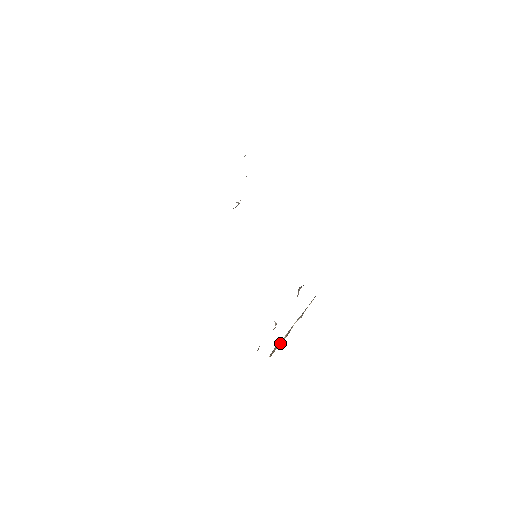
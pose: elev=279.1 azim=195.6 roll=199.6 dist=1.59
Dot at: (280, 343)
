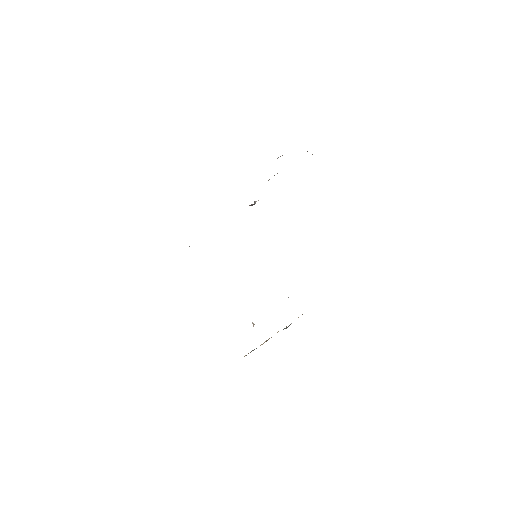
Dot at: occluded
